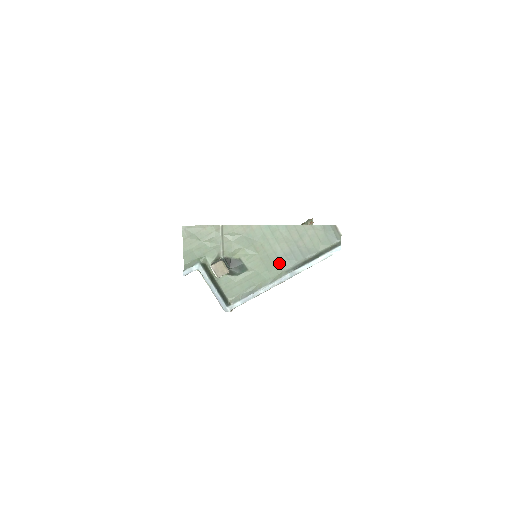
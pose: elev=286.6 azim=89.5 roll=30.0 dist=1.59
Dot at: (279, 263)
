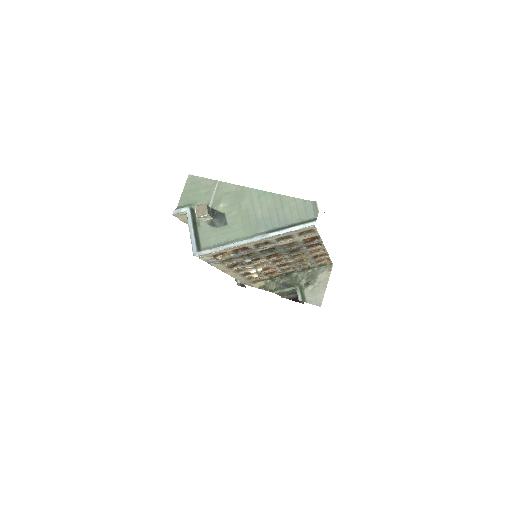
Dot at: (256, 225)
